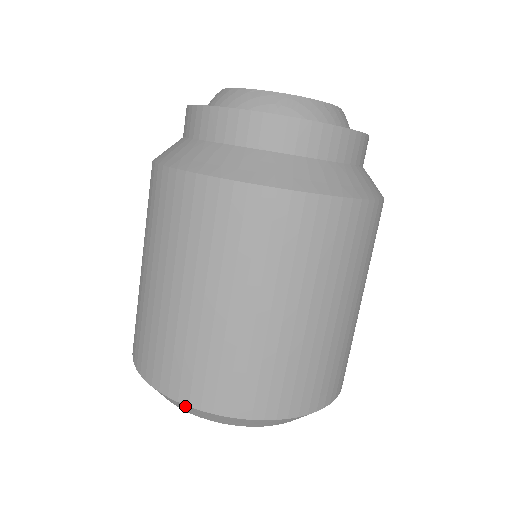
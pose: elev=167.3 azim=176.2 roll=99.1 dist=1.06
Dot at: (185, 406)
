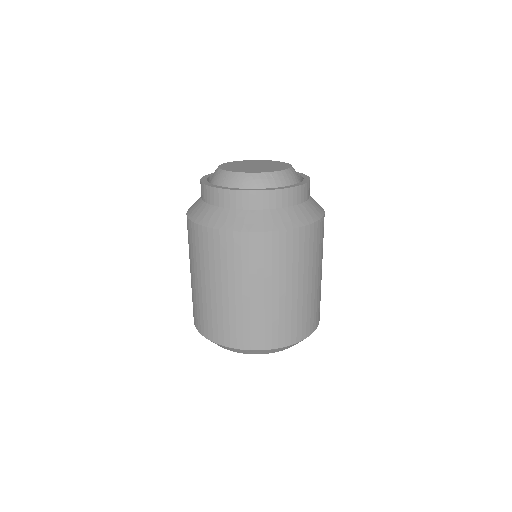
Dot at: occluded
